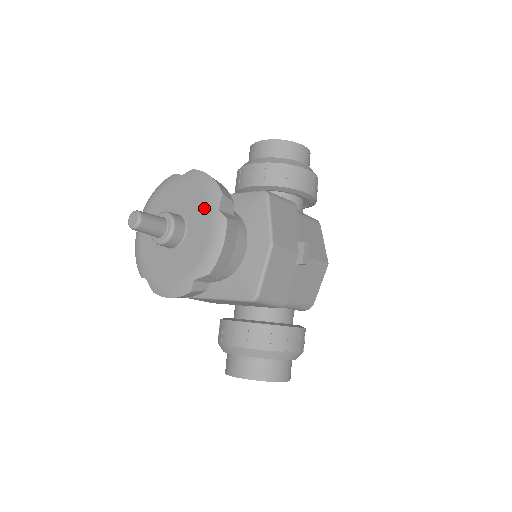
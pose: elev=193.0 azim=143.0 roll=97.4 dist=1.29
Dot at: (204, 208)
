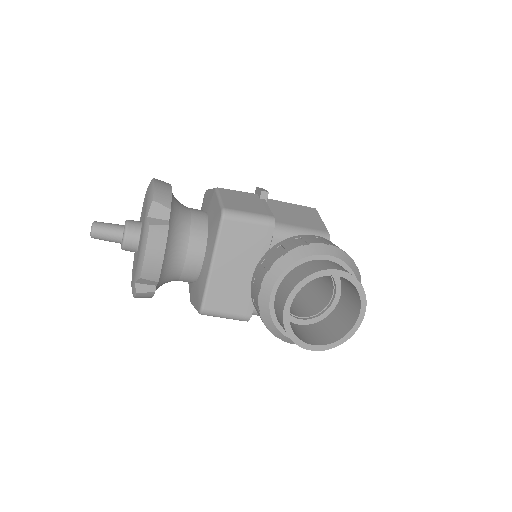
Dot at: occluded
